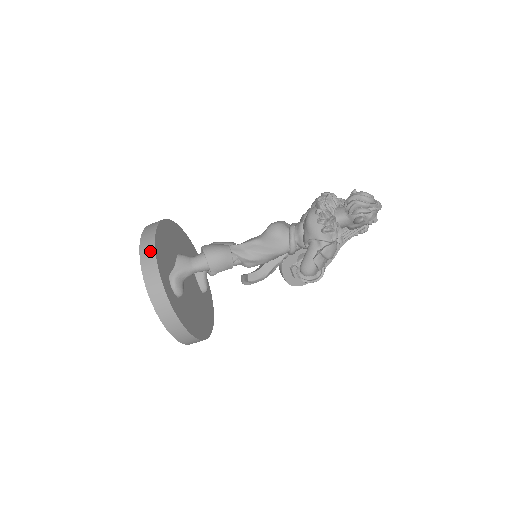
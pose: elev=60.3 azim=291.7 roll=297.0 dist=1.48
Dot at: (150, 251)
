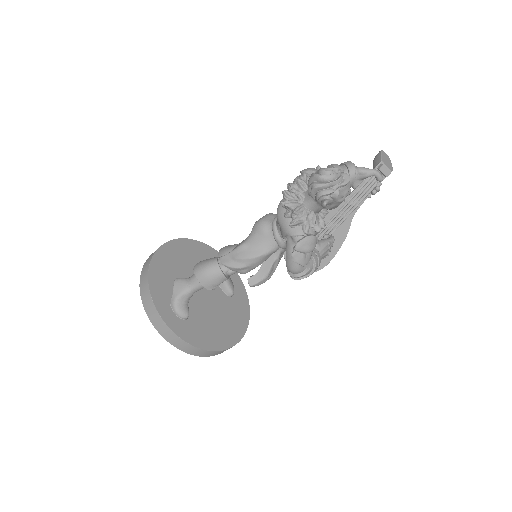
Dot at: (145, 286)
